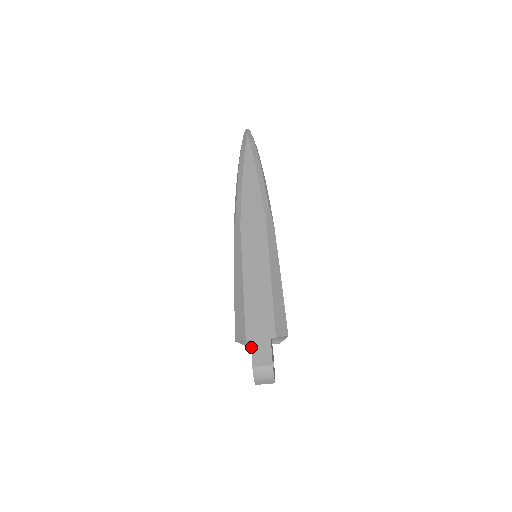
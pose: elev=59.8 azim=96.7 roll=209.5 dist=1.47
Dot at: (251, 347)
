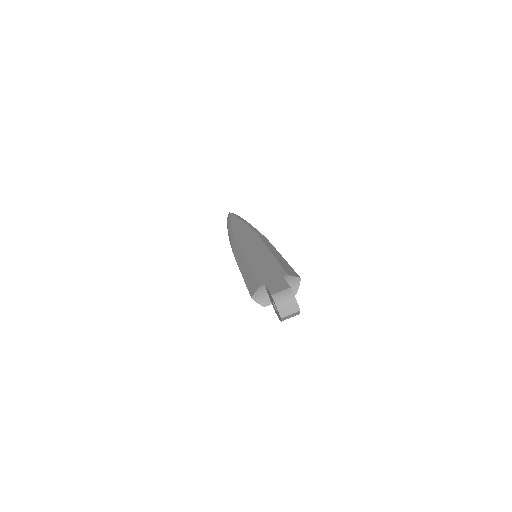
Dot at: (266, 287)
